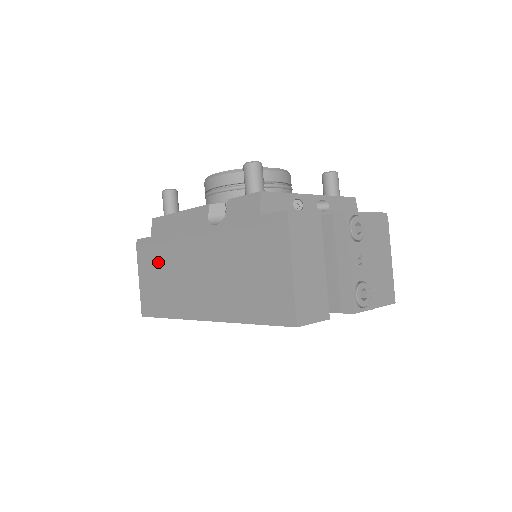
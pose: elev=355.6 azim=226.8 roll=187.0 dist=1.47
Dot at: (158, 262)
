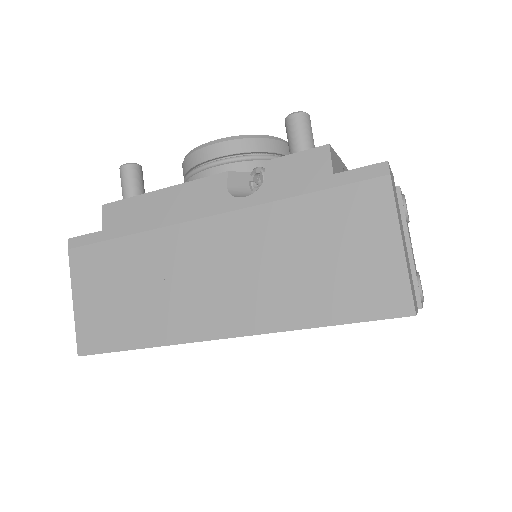
Dot at: (119, 266)
